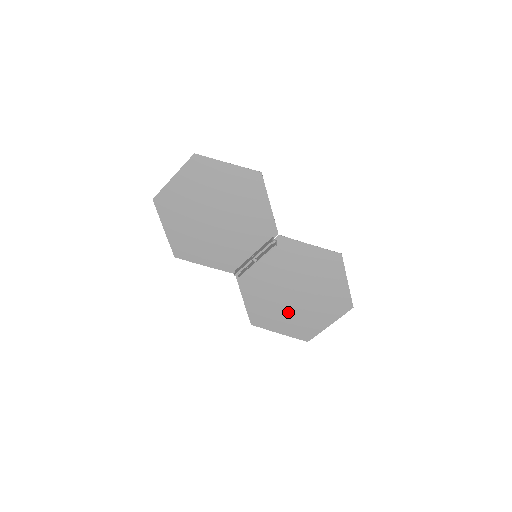
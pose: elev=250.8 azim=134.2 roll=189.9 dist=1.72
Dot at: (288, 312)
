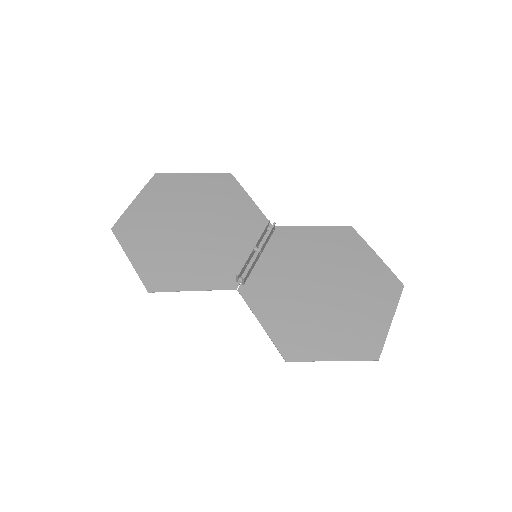
Dot at: (328, 319)
